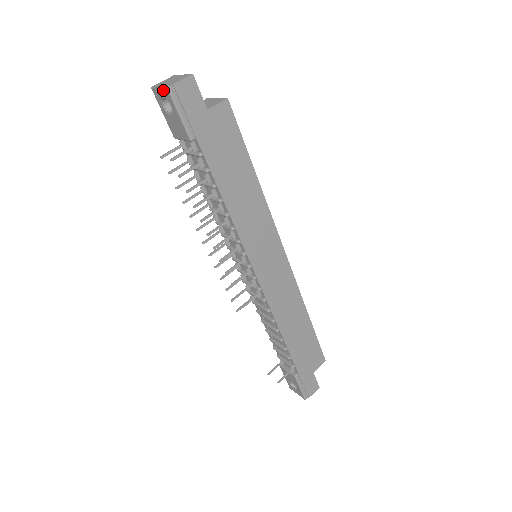
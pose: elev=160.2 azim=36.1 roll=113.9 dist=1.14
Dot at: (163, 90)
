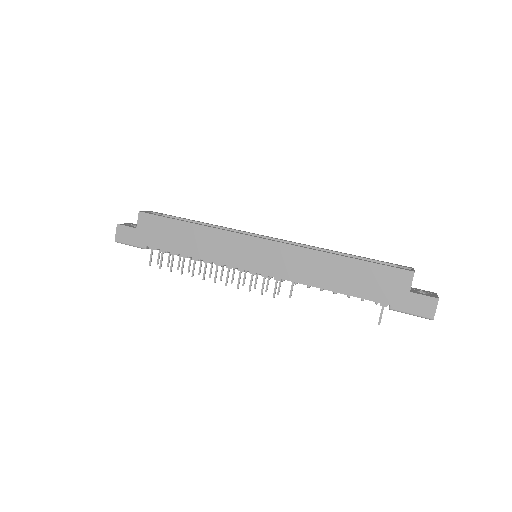
Dot at: occluded
